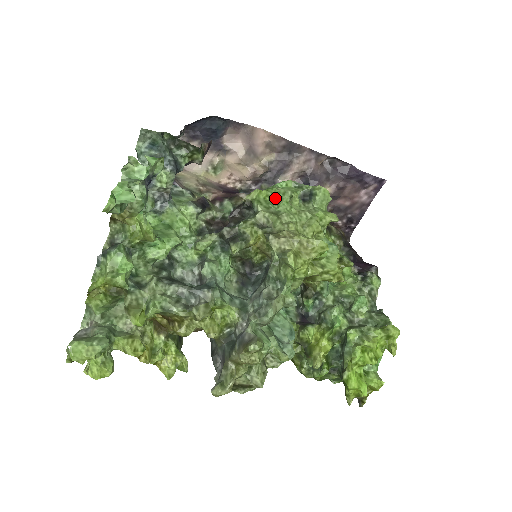
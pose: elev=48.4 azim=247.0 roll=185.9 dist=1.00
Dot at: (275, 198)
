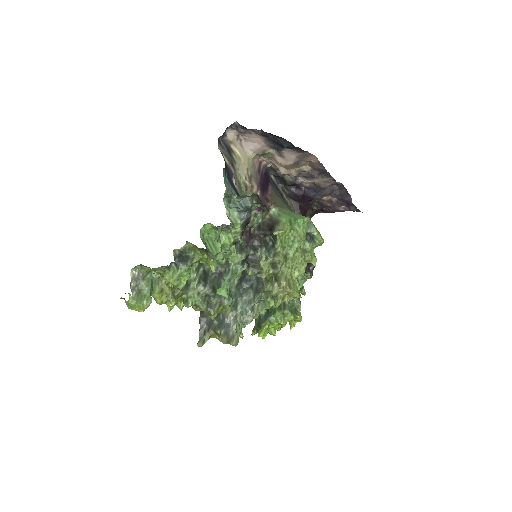
Dot at: (292, 240)
